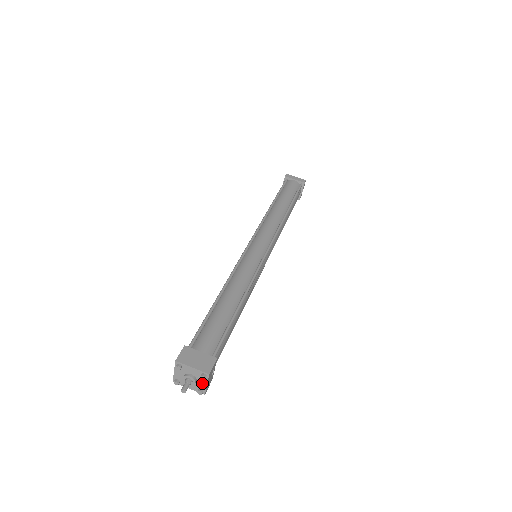
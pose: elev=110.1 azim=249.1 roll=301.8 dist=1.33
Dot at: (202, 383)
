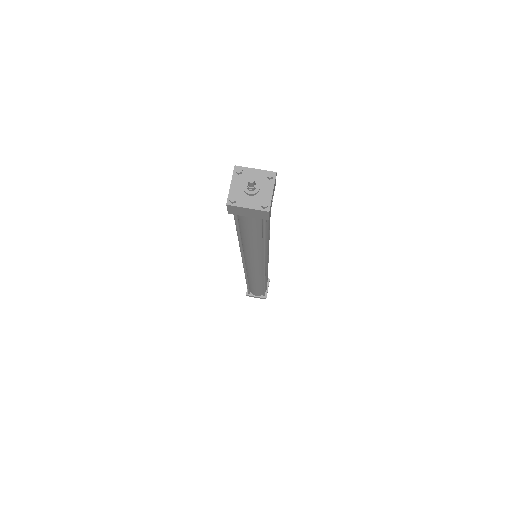
Dot at: (267, 191)
